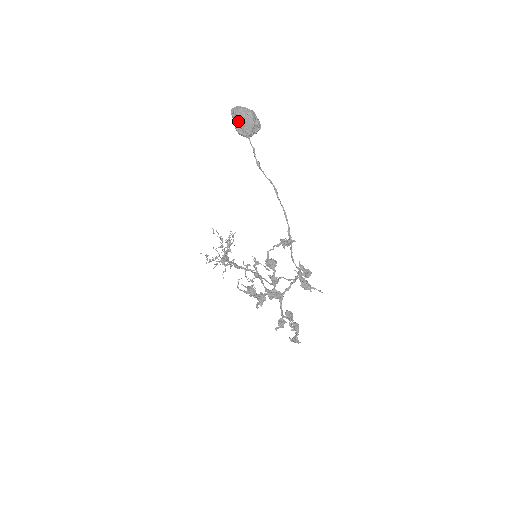
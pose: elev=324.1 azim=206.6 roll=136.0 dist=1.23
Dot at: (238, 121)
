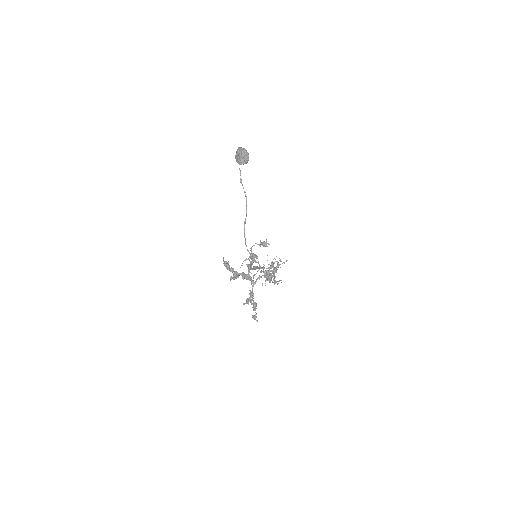
Dot at: (237, 155)
